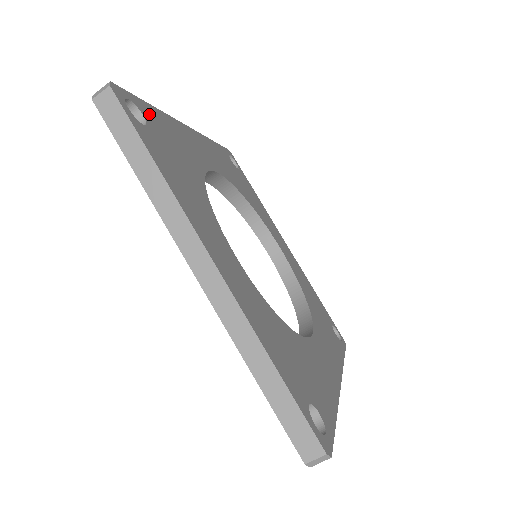
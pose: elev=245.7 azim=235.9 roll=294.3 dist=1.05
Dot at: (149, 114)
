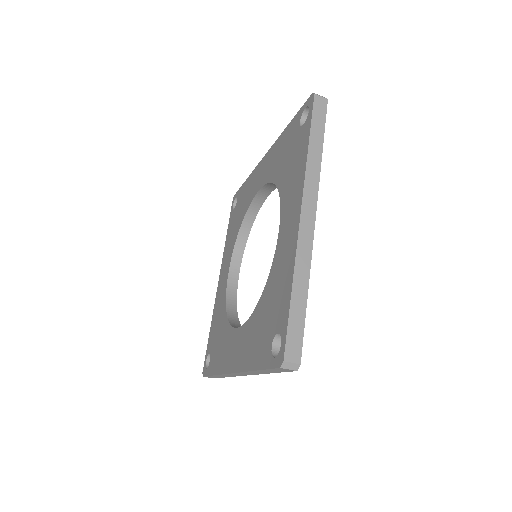
Dot at: occluded
